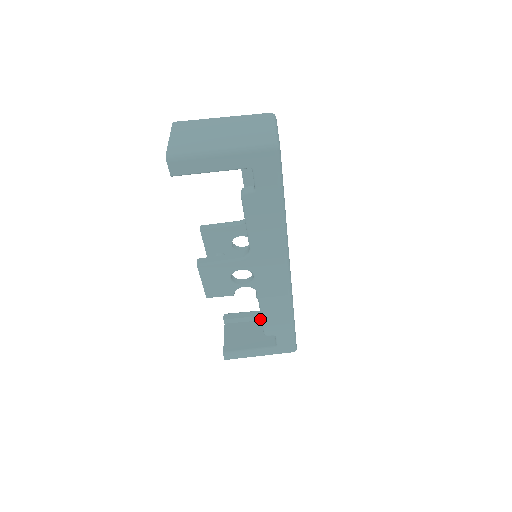
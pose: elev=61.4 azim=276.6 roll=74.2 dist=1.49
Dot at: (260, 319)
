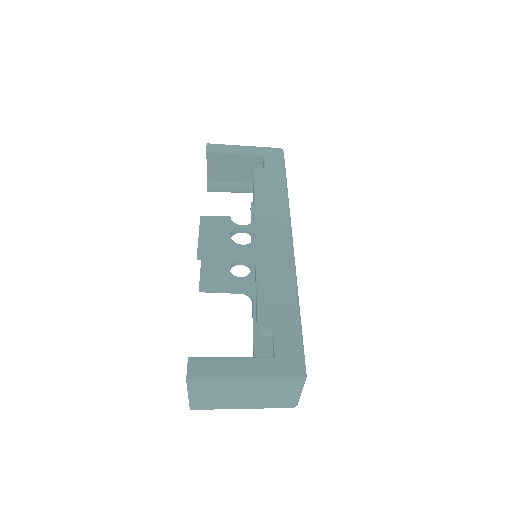
Dot at: occluded
